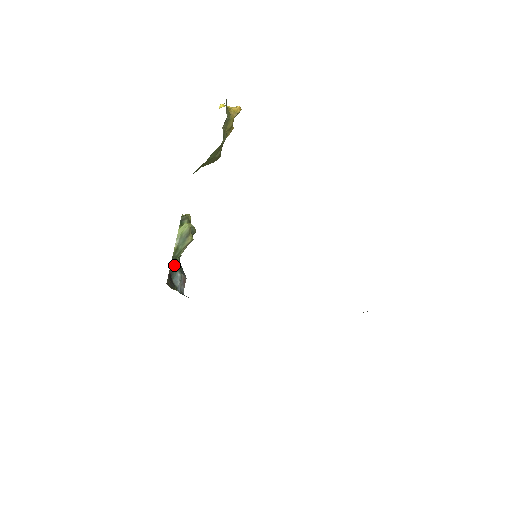
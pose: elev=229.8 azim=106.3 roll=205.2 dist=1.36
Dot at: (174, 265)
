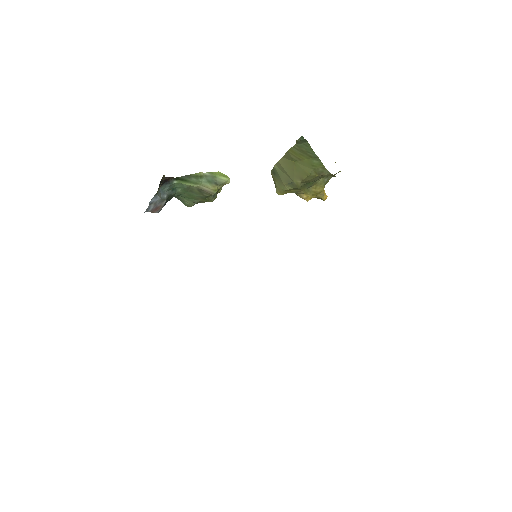
Dot at: (175, 185)
